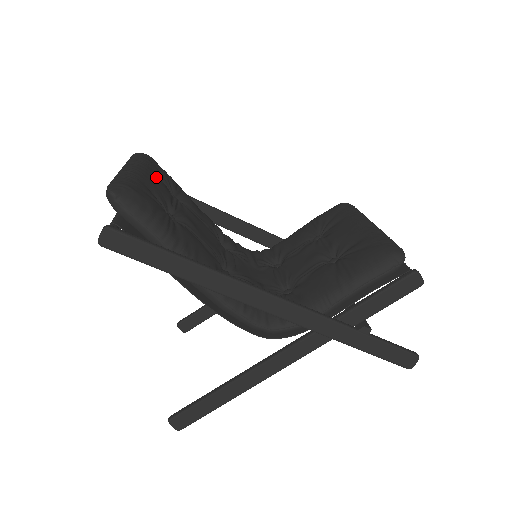
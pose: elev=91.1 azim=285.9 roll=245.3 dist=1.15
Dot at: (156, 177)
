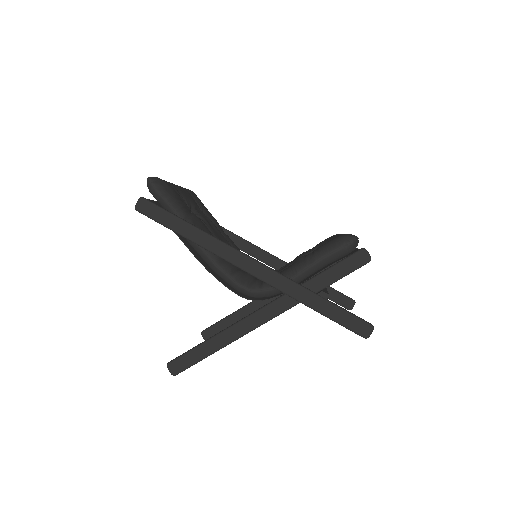
Dot at: (190, 196)
